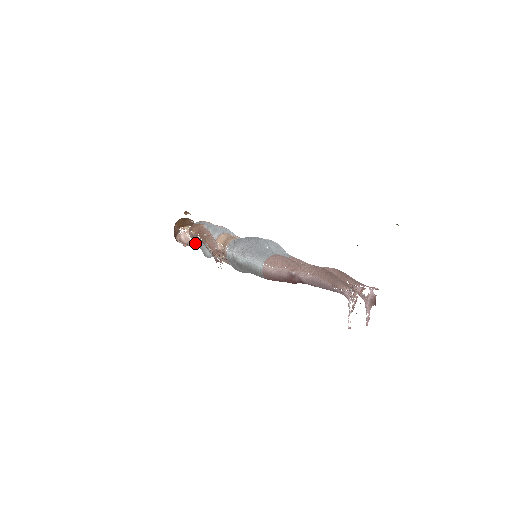
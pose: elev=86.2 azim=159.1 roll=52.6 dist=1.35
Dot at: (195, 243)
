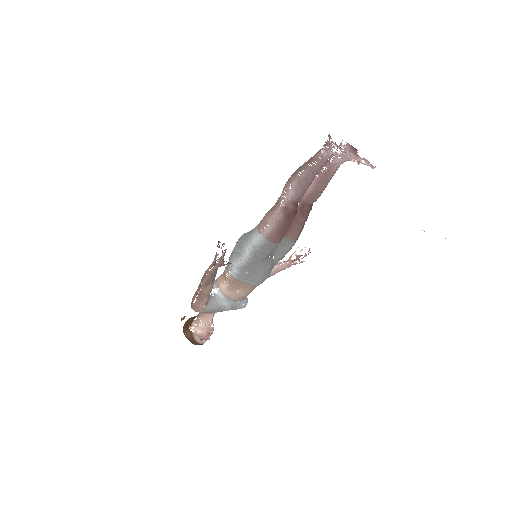
Dot at: occluded
